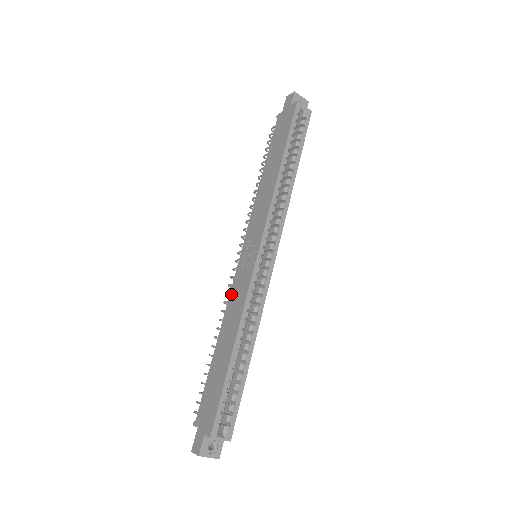
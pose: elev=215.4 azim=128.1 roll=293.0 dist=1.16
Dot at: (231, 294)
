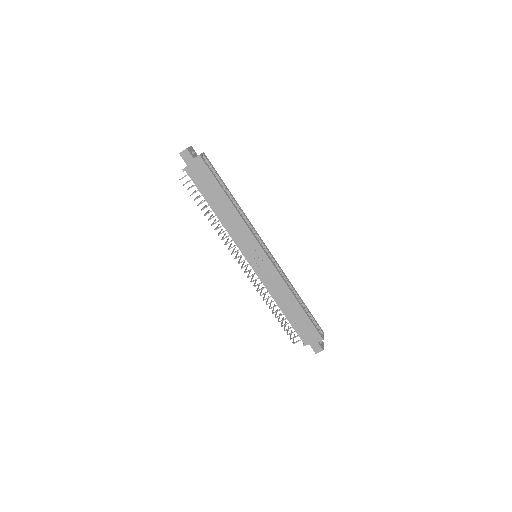
Dot at: (265, 284)
